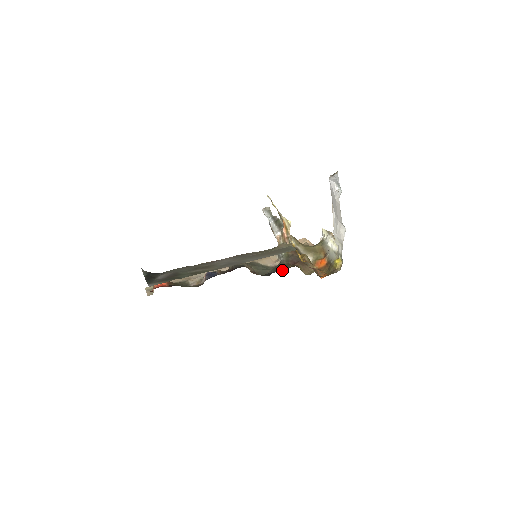
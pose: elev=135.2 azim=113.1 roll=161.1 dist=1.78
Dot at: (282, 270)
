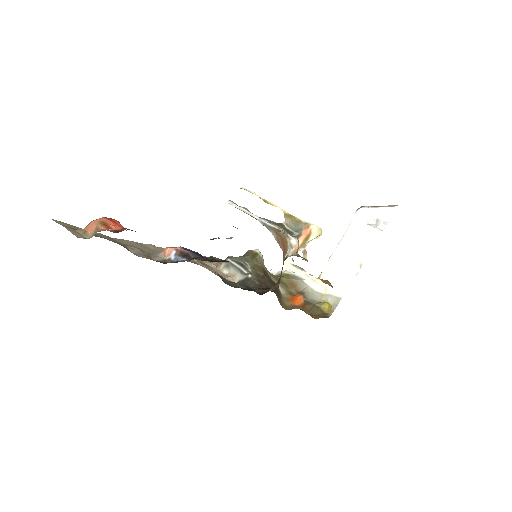
Dot at: (255, 290)
